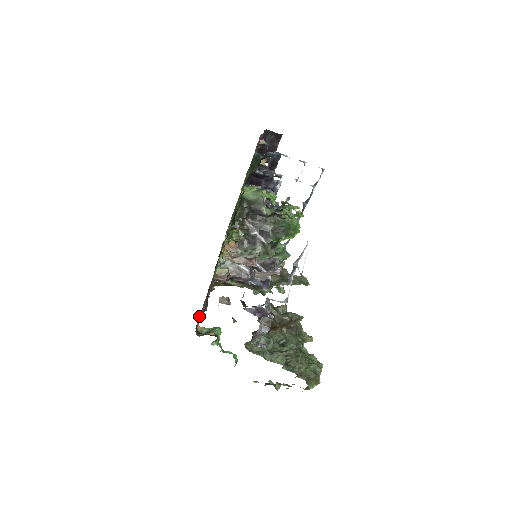
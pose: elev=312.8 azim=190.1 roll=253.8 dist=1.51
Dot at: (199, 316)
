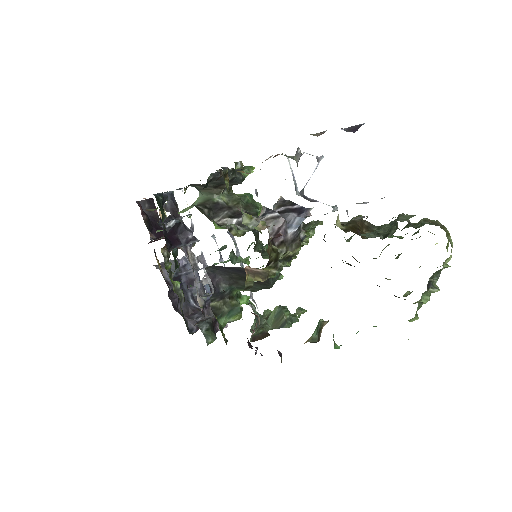
Dot at: occluded
